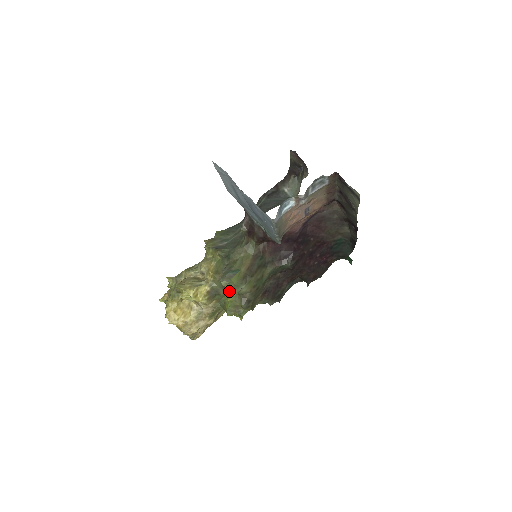
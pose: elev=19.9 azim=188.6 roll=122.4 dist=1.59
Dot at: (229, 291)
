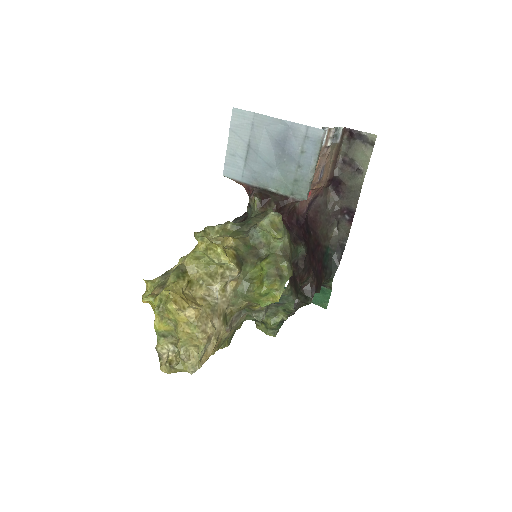
Dot at: (276, 232)
